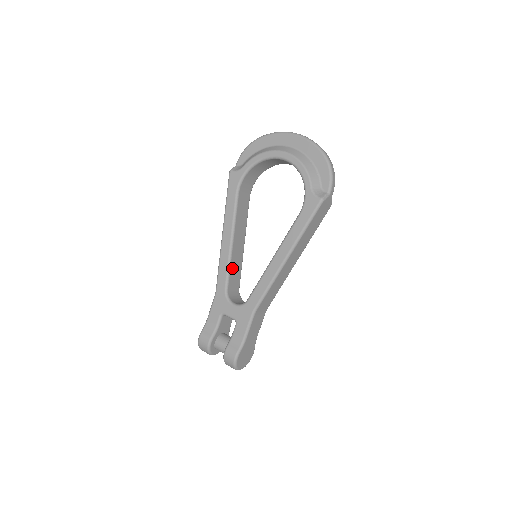
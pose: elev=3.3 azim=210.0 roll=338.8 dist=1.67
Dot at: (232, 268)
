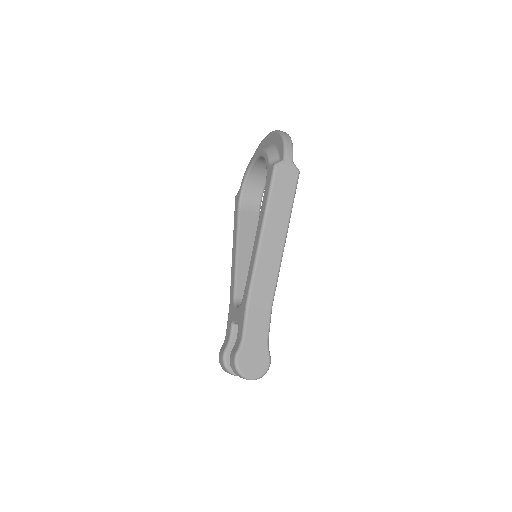
Dot at: (240, 277)
